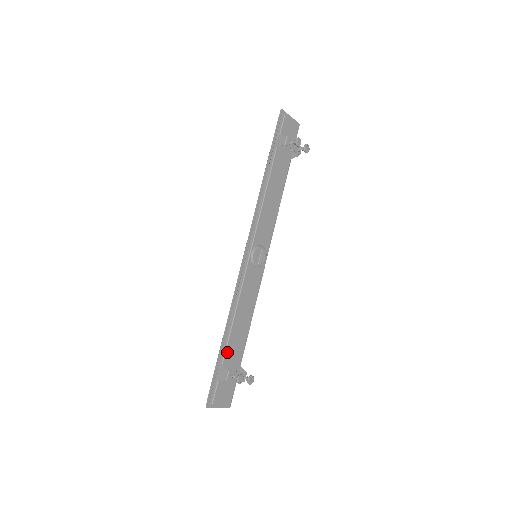
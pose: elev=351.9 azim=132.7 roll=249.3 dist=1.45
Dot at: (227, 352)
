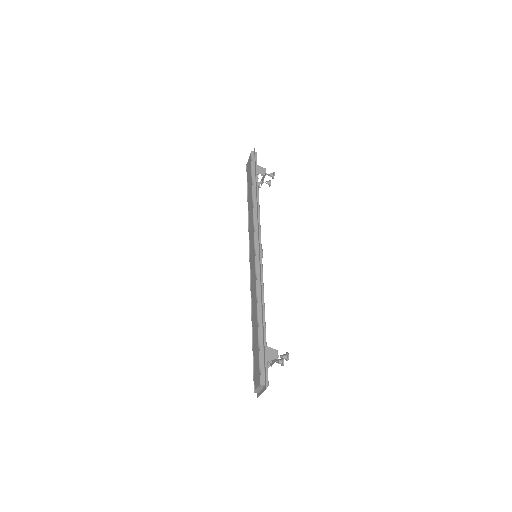
Dot at: (265, 335)
